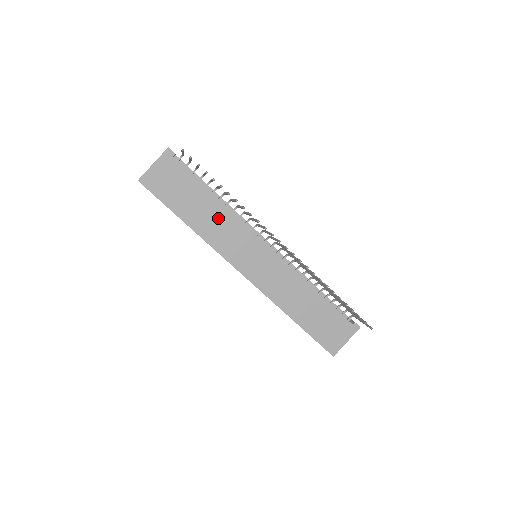
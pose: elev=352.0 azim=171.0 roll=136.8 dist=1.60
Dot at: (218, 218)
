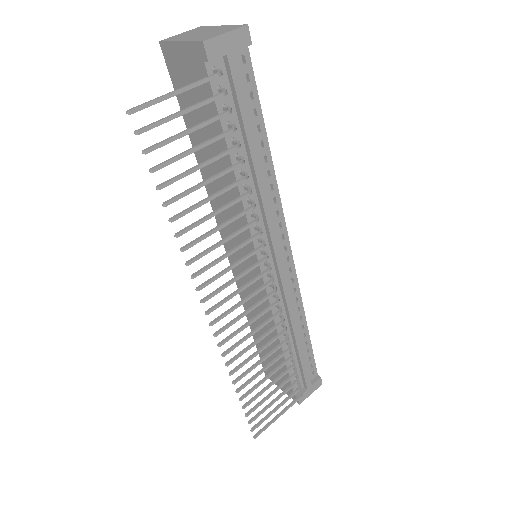
Dot at: occluded
